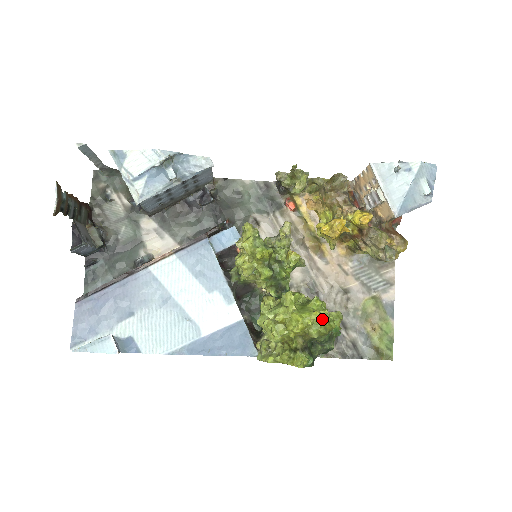
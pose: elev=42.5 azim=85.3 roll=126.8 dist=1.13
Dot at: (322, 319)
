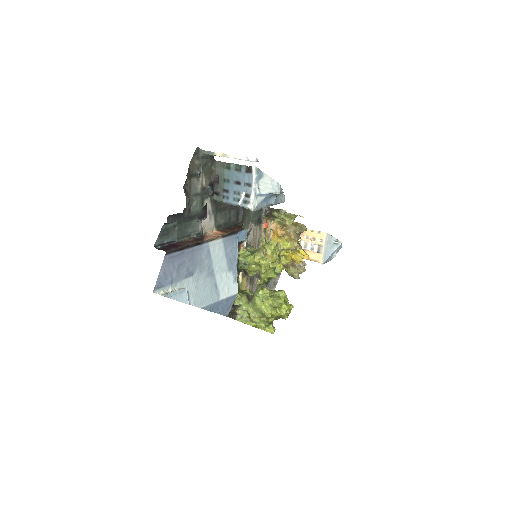
Dot at: (290, 310)
